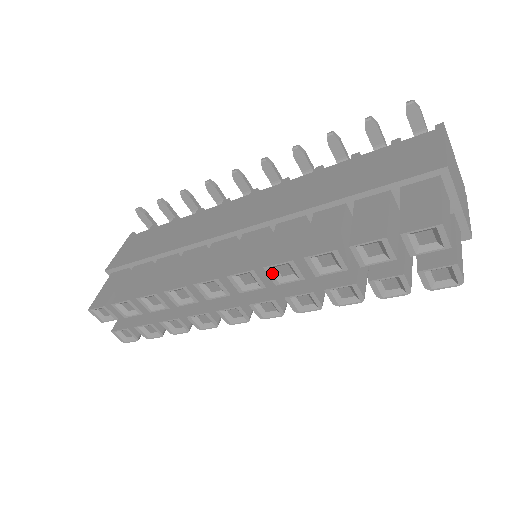
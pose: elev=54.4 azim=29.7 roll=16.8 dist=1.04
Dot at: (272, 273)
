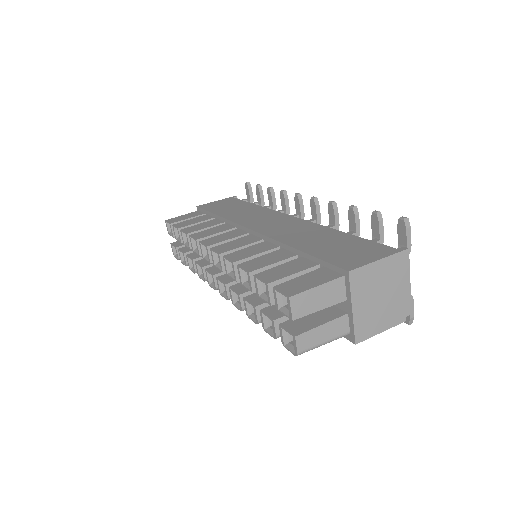
Dot at: (225, 264)
